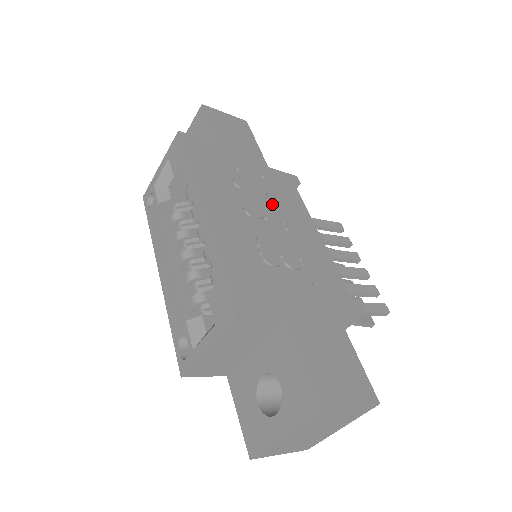
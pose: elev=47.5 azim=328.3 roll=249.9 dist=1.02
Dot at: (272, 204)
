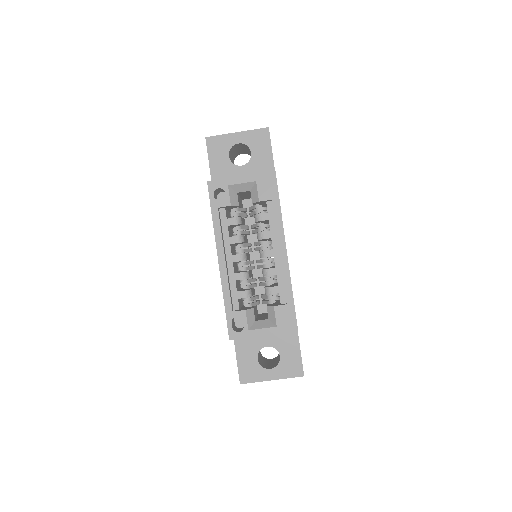
Dot at: occluded
